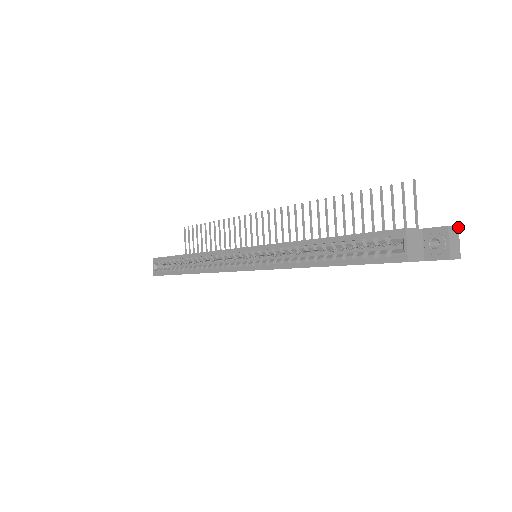
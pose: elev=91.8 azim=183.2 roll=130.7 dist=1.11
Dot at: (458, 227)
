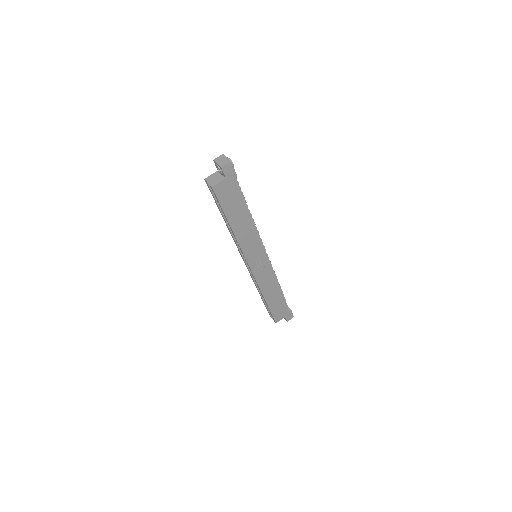
Dot at: (223, 154)
